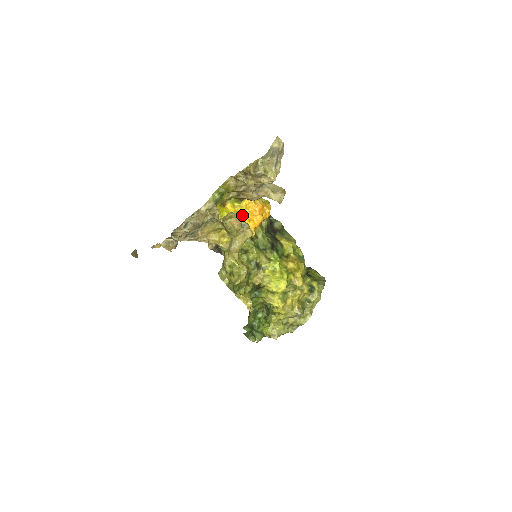
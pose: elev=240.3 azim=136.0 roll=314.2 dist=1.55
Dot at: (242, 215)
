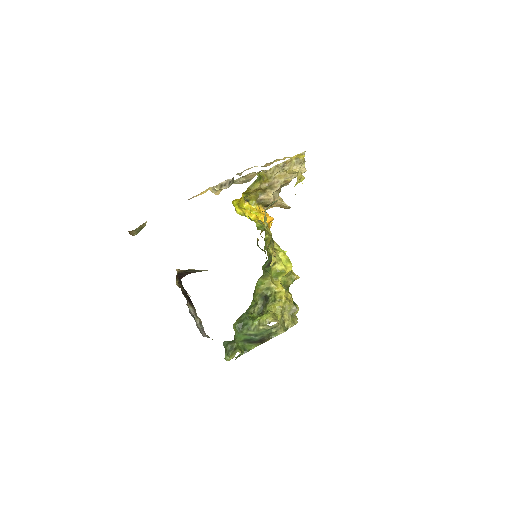
Dot at: (257, 212)
